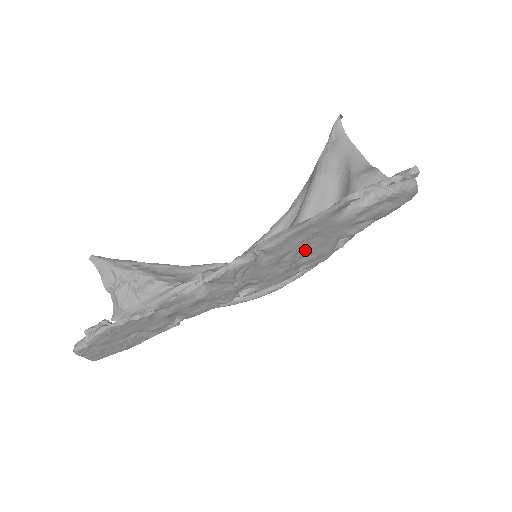
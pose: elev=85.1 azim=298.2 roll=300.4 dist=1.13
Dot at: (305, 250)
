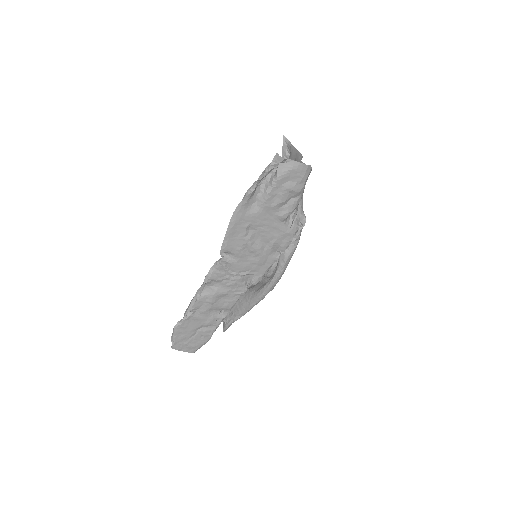
Dot at: (260, 239)
